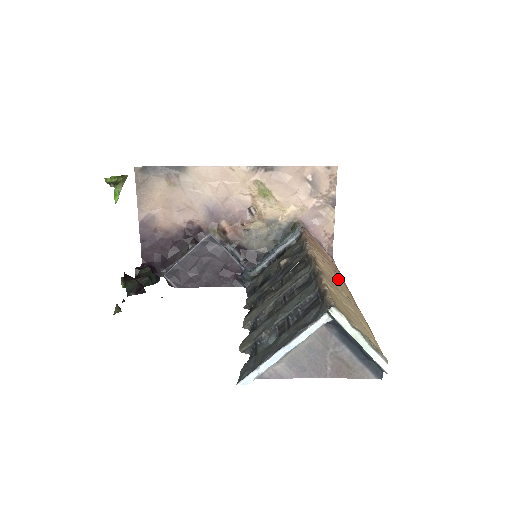
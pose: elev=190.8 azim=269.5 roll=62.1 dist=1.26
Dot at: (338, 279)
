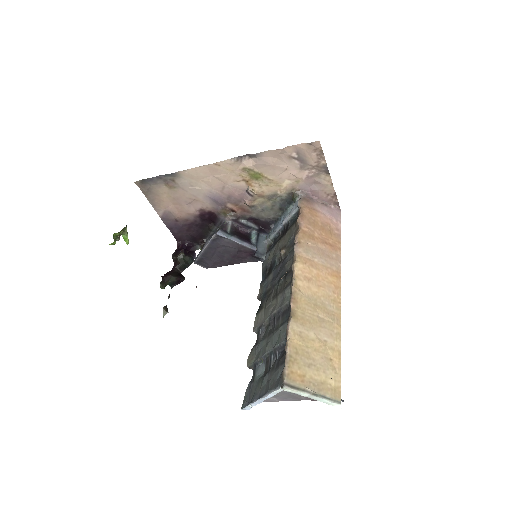
Dot at: (326, 279)
